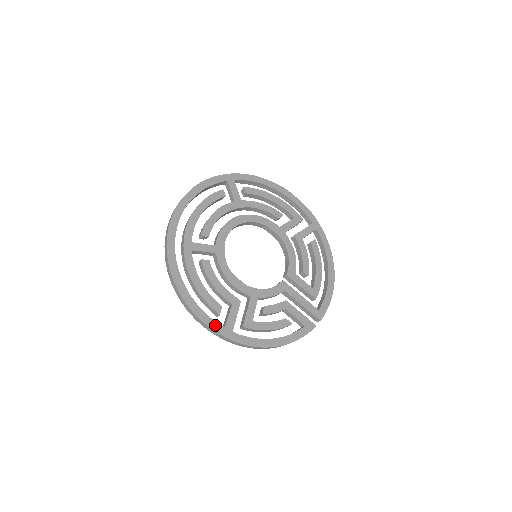
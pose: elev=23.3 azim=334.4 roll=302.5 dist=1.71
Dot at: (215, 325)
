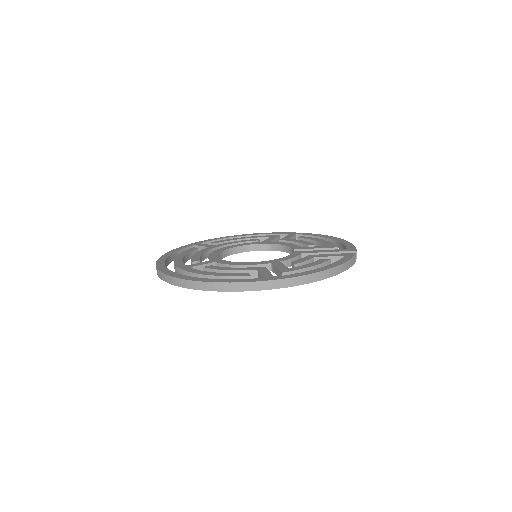
Dot at: (252, 280)
